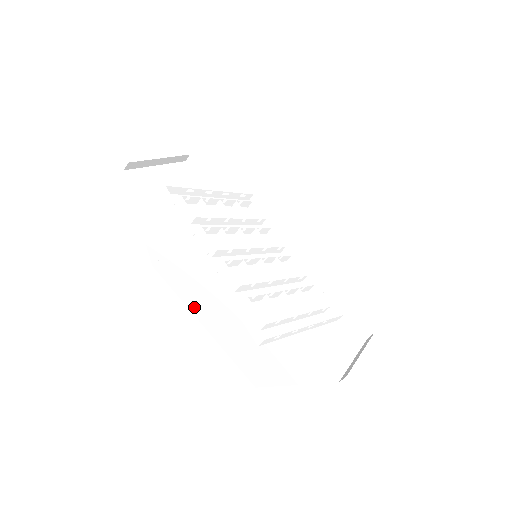
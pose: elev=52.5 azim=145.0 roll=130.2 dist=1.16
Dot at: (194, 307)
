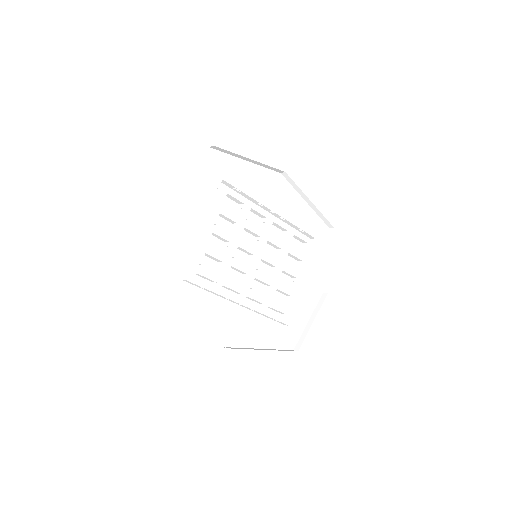
Dot at: (252, 344)
